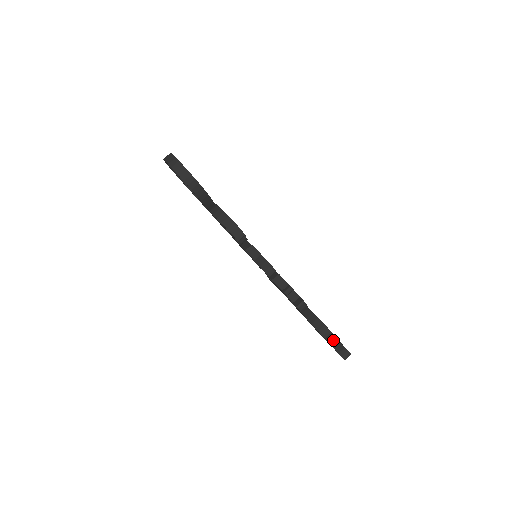
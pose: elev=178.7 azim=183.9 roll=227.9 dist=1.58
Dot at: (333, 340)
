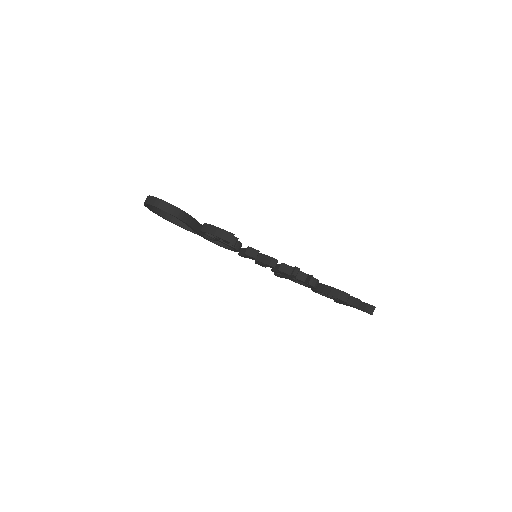
Dot at: (354, 301)
